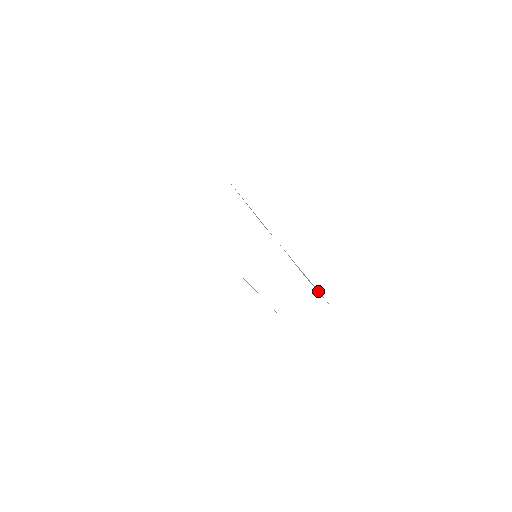
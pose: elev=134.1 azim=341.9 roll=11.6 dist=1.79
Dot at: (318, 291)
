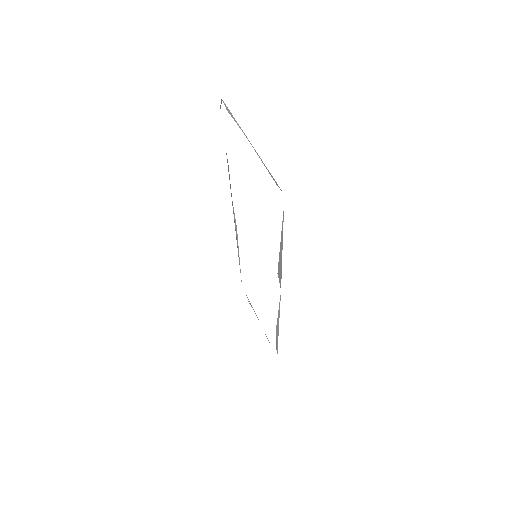
Dot at: occluded
